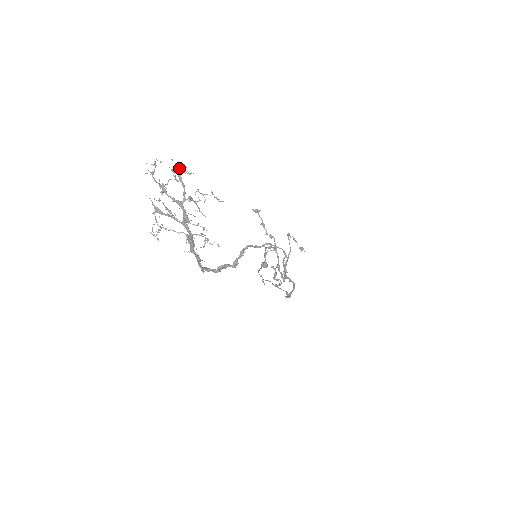
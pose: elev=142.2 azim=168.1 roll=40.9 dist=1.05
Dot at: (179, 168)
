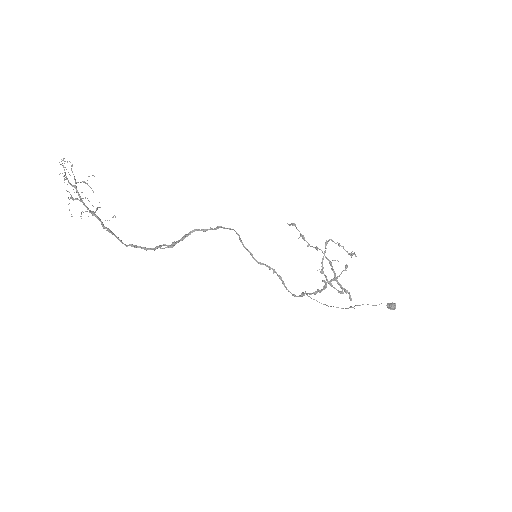
Dot at: (67, 162)
